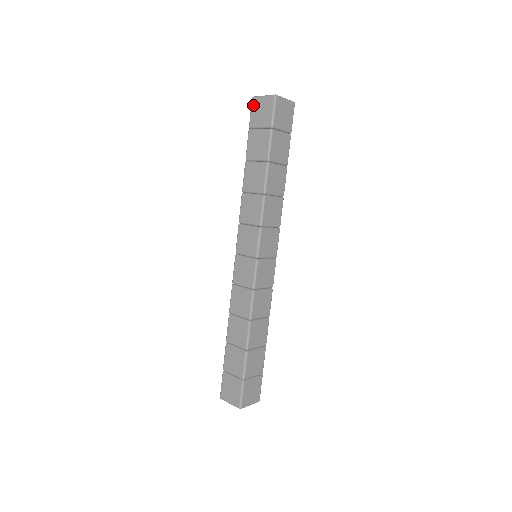
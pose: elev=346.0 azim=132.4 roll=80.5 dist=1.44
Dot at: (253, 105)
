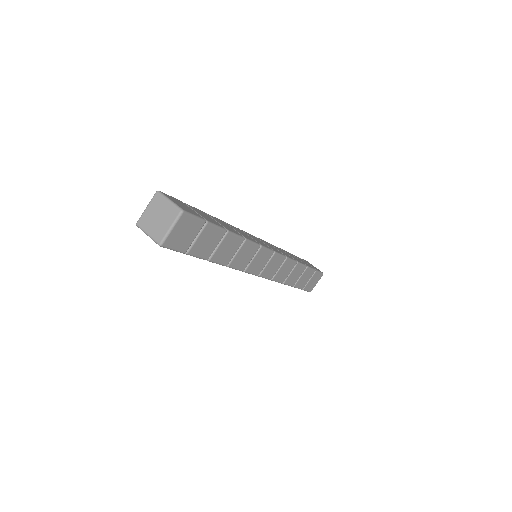
Dot at: occluded
